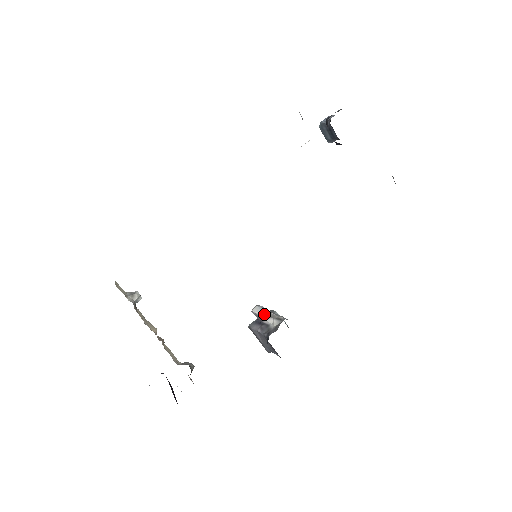
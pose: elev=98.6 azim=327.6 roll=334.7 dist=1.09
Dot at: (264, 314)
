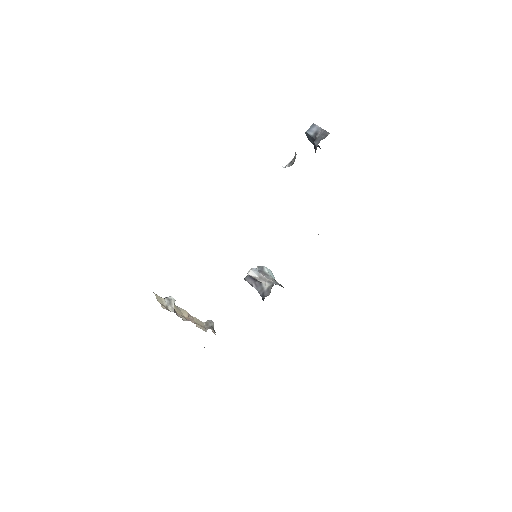
Dot at: (258, 277)
